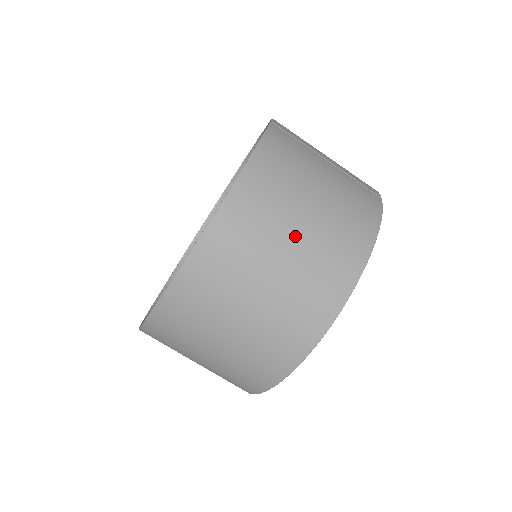
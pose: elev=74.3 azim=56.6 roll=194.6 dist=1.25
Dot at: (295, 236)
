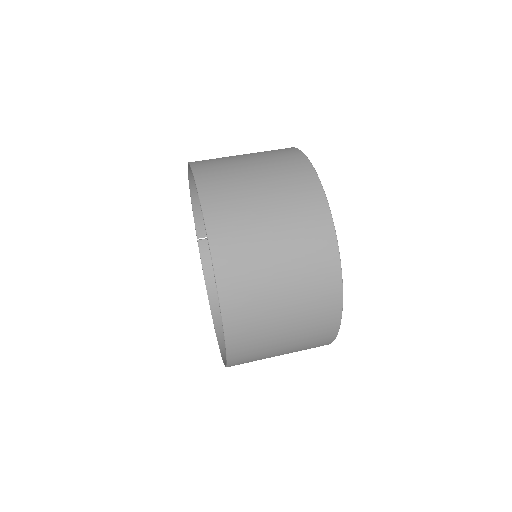
Dot at: occluded
